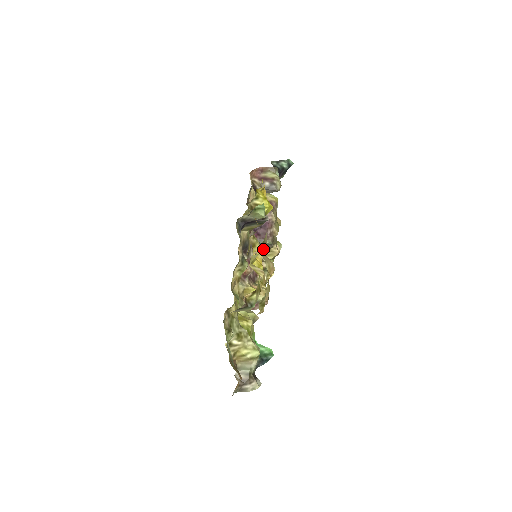
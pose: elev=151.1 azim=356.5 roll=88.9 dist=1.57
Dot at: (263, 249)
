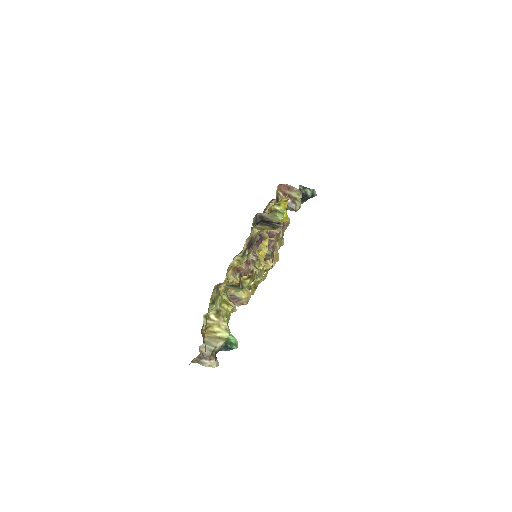
Dot at: (275, 240)
